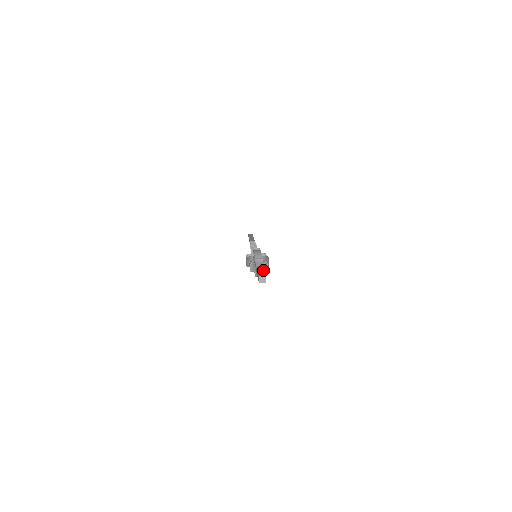
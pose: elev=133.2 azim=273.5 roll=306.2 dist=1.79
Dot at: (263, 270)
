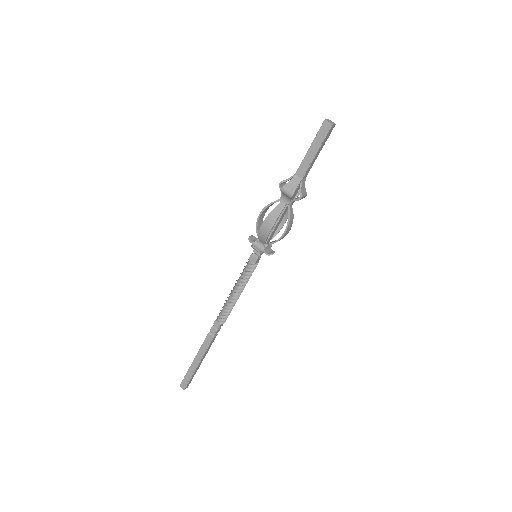
Dot at: occluded
